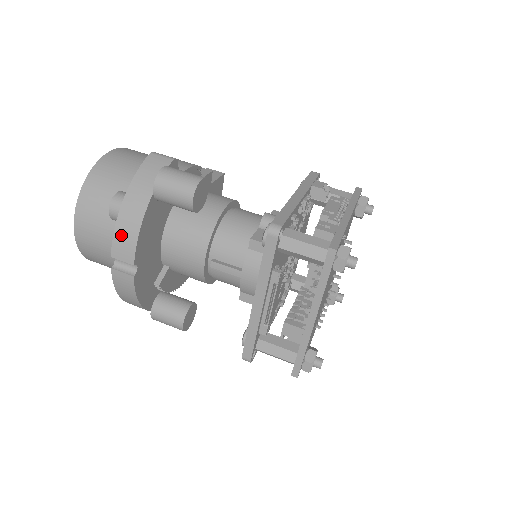
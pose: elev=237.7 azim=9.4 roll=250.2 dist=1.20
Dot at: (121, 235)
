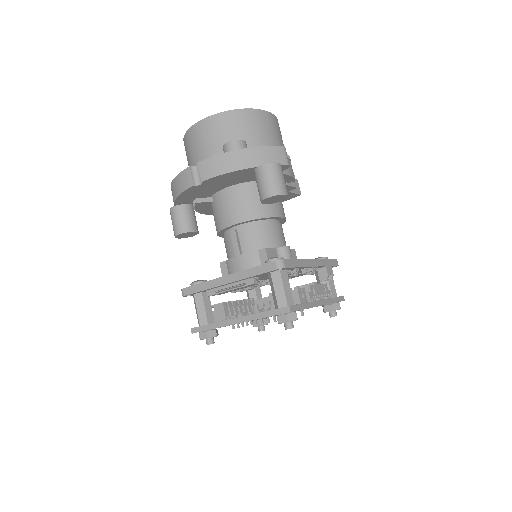
Dot at: (216, 162)
